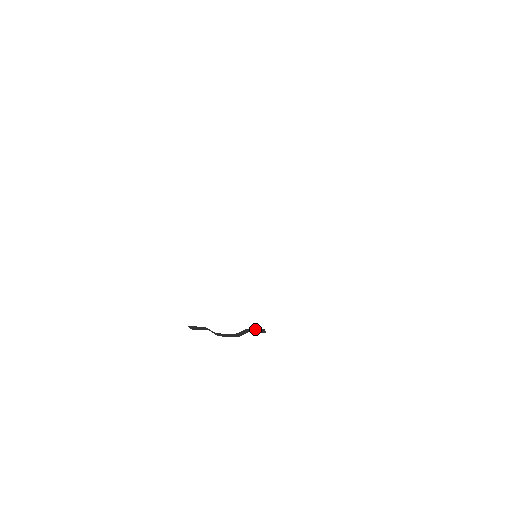
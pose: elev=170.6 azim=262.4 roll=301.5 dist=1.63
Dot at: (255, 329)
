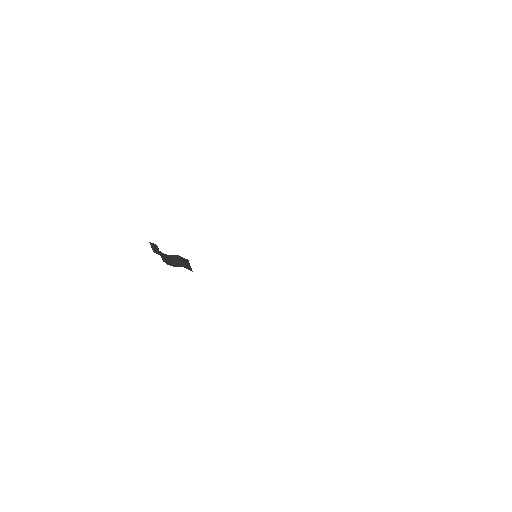
Dot at: (184, 258)
